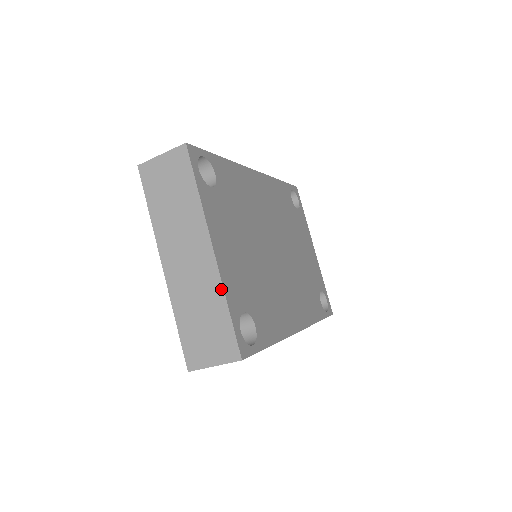
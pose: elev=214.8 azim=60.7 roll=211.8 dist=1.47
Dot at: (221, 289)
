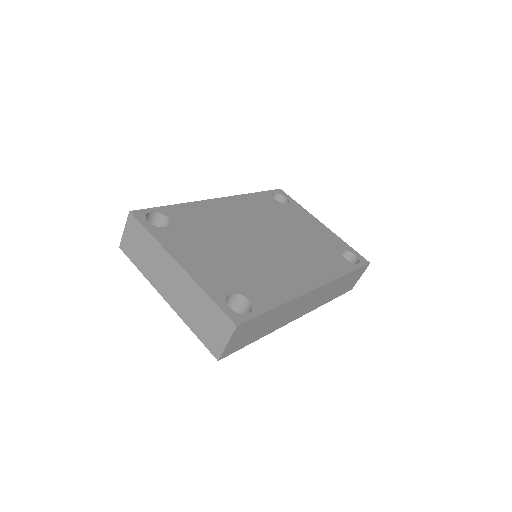
Dot at: (198, 287)
